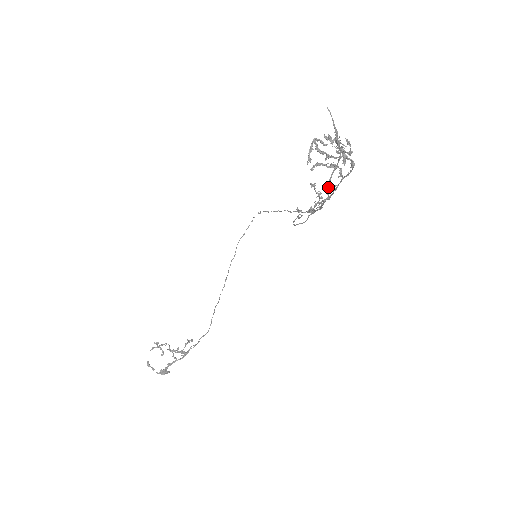
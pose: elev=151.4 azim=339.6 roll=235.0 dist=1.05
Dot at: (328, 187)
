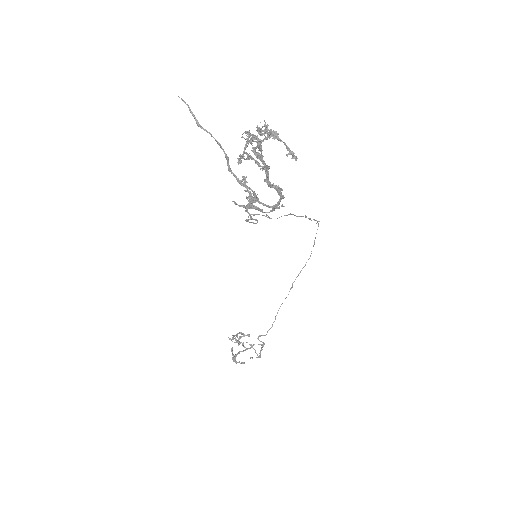
Dot at: (236, 179)
